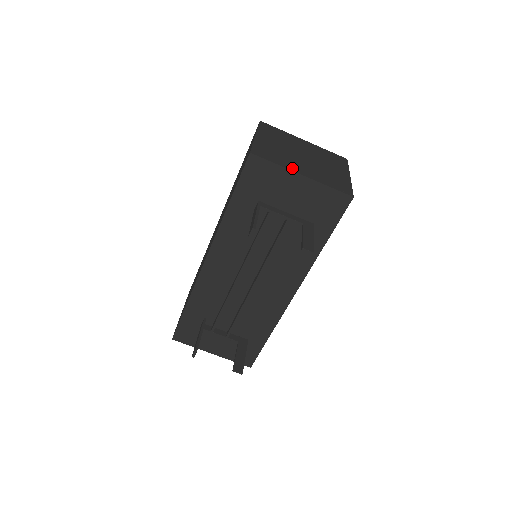
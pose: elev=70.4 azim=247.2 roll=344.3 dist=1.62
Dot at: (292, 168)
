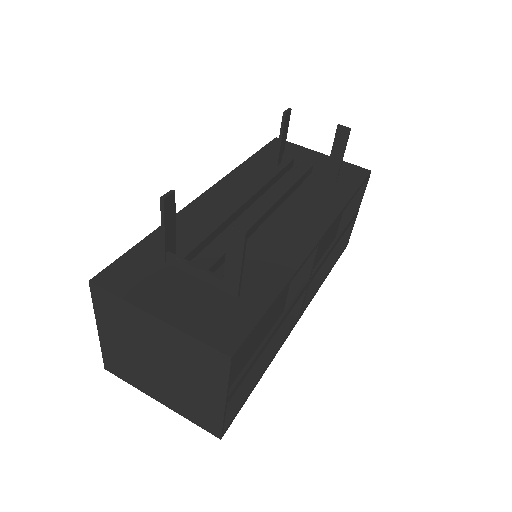
Dot at: occluded
